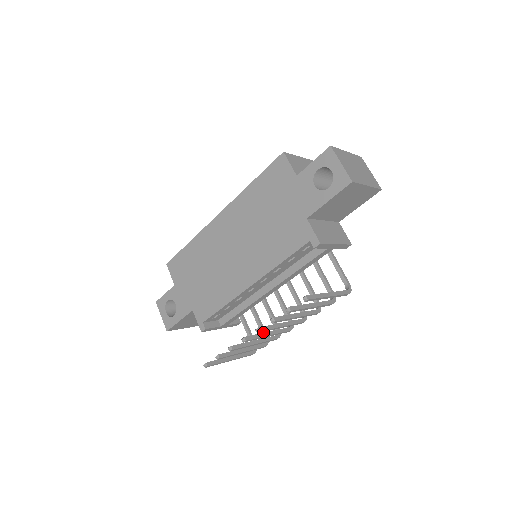
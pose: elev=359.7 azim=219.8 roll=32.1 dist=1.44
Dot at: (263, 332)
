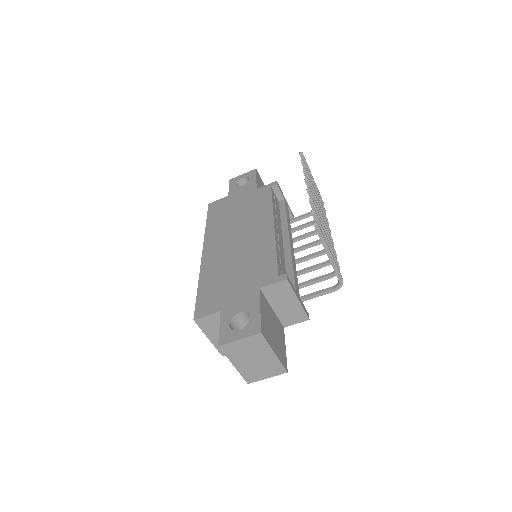
Dot at: (326, 274)
